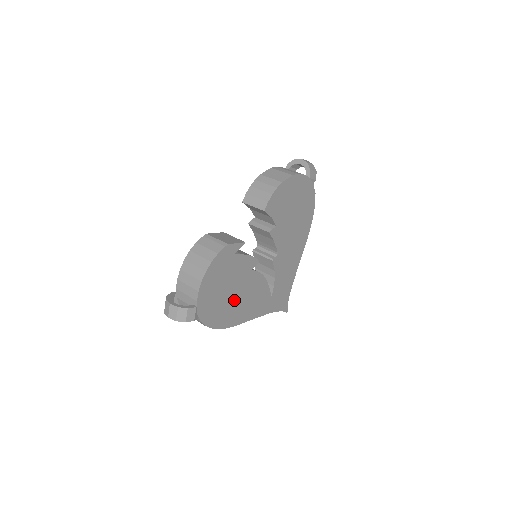
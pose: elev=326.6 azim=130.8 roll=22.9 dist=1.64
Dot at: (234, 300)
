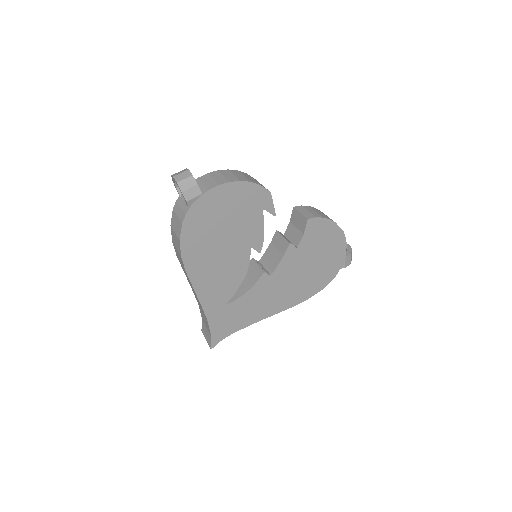
Dot at: (216, 247)
